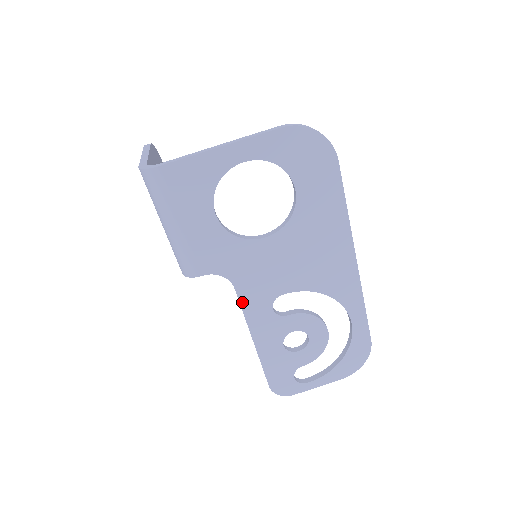
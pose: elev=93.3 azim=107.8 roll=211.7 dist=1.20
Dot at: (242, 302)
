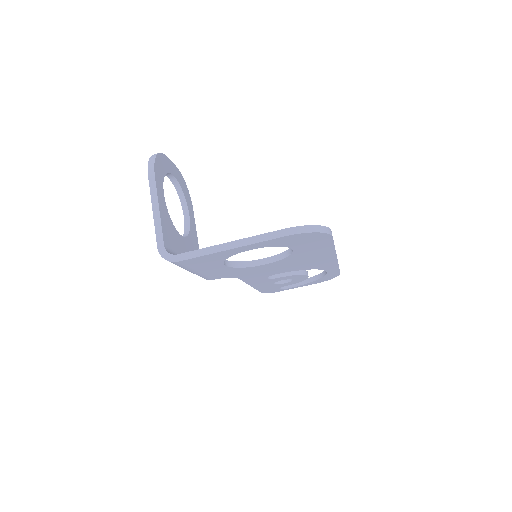
Dot at: (244, 280)
